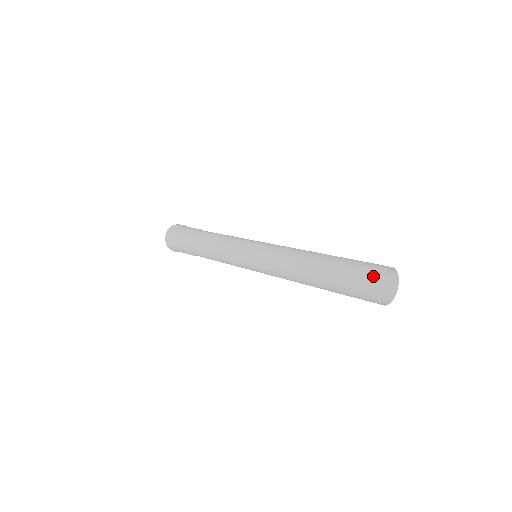
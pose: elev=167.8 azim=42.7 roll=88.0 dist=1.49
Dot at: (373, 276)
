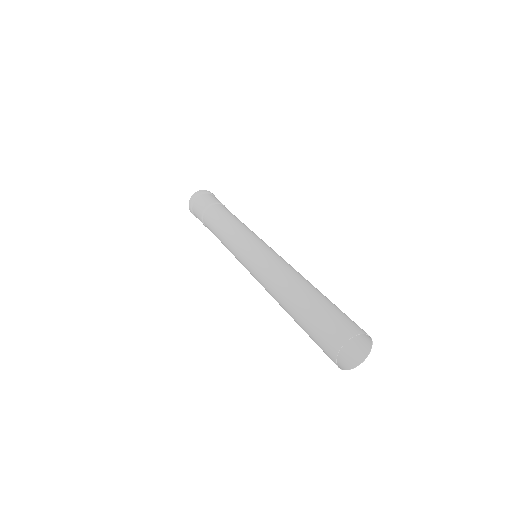
Dot at: (345, 332)
